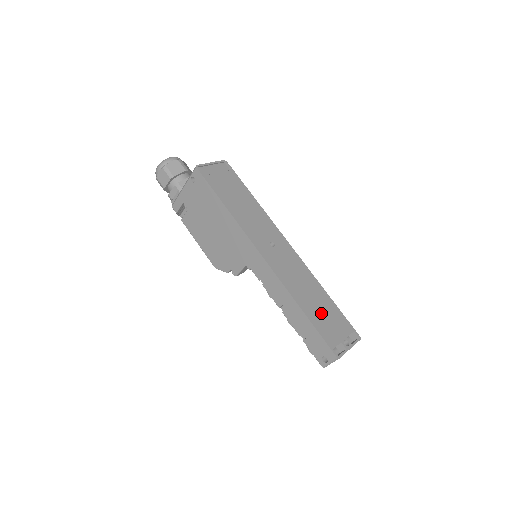
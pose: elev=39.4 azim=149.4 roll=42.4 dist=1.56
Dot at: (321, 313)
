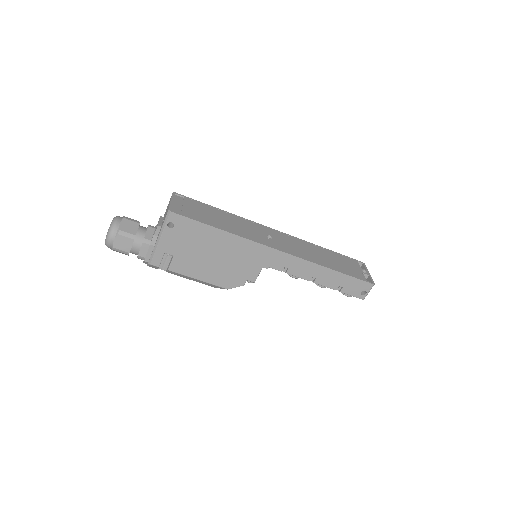
Dot at: (338, 263)
